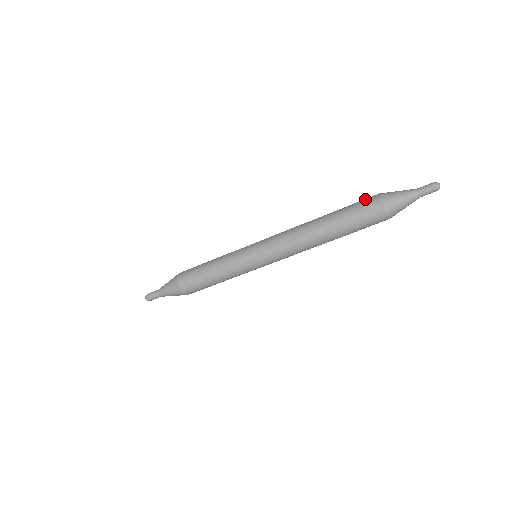
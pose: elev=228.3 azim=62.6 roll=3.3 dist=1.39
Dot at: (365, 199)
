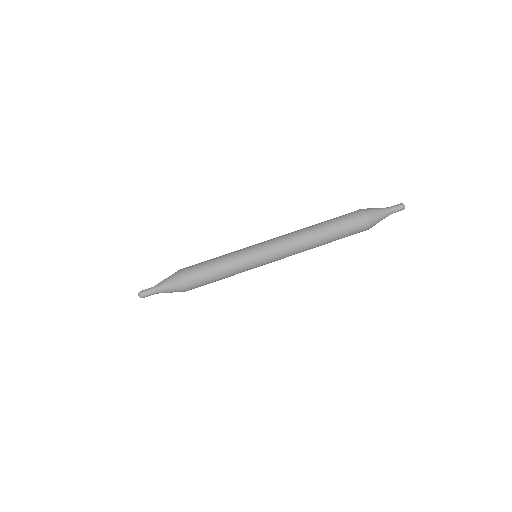
Dot at: (351, 212)
